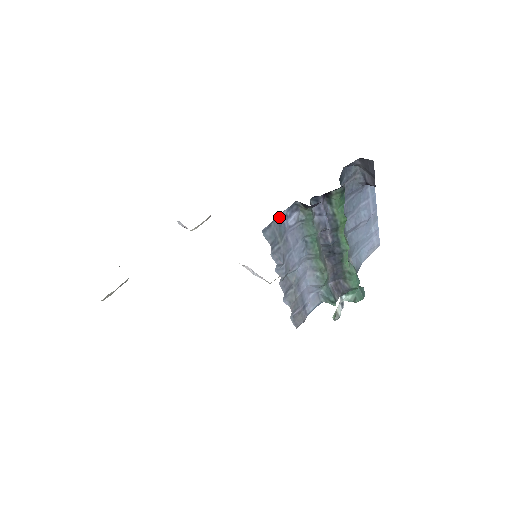
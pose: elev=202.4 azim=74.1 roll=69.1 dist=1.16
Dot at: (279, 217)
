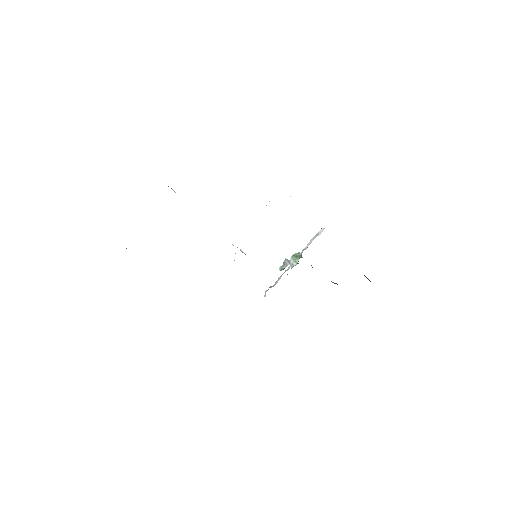
Dot at: occluded
